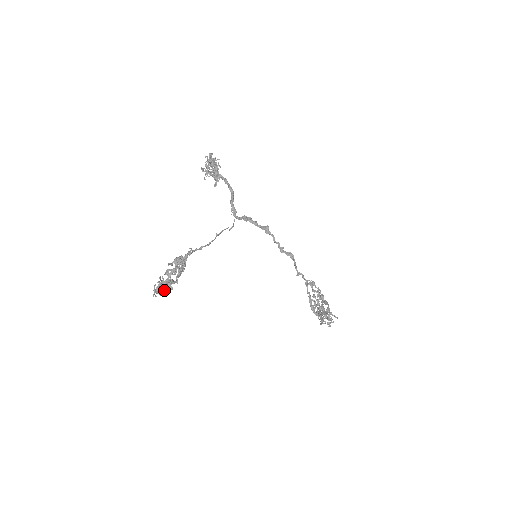
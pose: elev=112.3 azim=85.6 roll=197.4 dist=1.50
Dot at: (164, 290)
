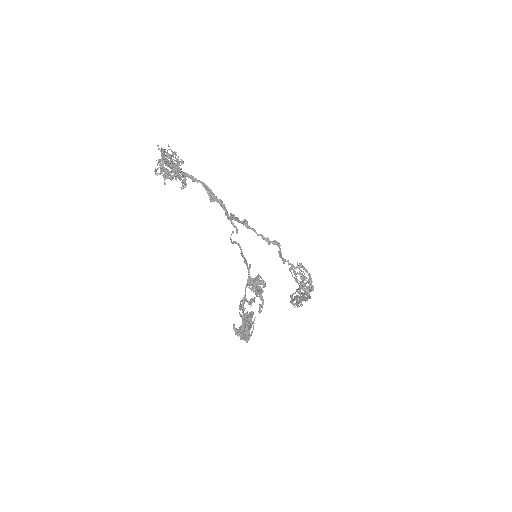
Dot at: (249, 329)
